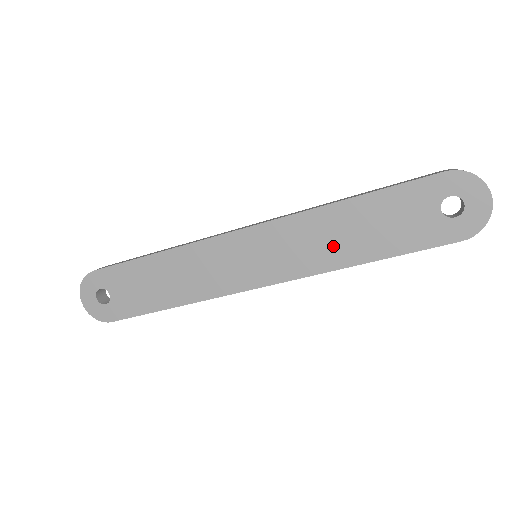
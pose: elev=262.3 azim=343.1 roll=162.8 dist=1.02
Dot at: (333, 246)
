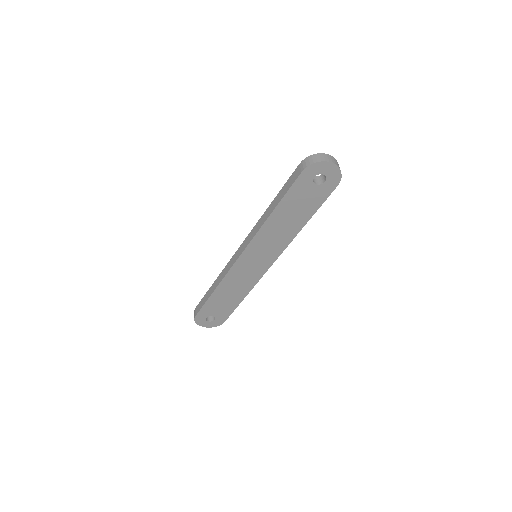
Dot at: (285, 231)
